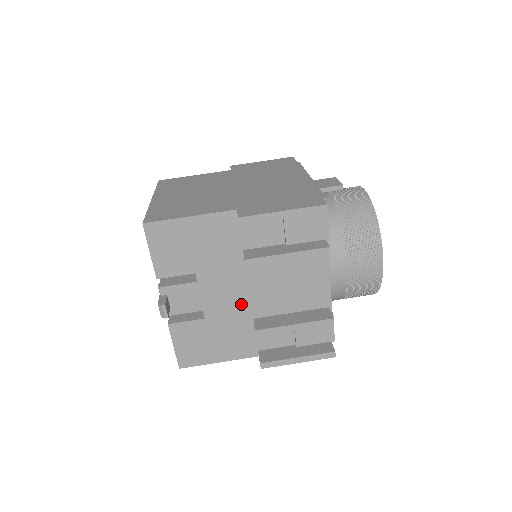
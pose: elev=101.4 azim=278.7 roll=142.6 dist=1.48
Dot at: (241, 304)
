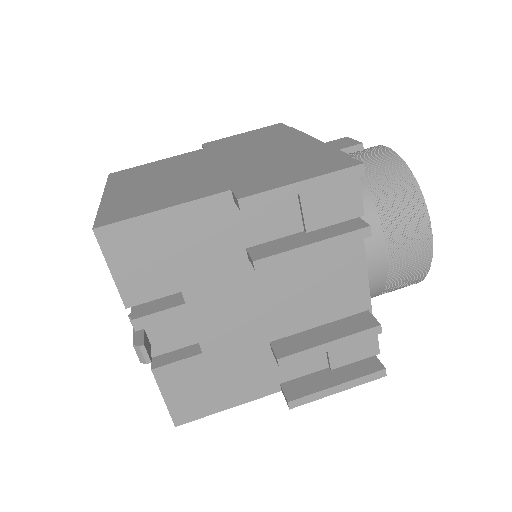
Dot at: (251, 325)
